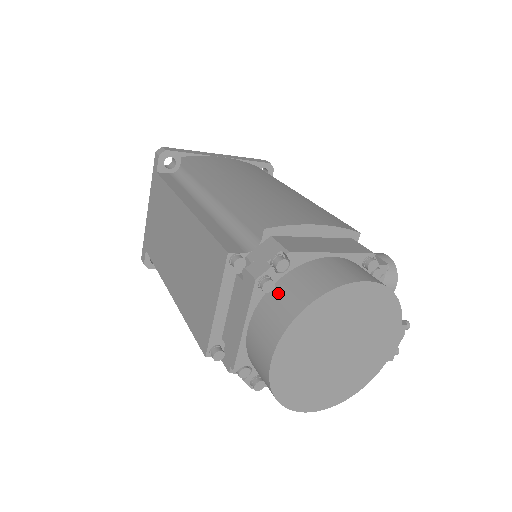
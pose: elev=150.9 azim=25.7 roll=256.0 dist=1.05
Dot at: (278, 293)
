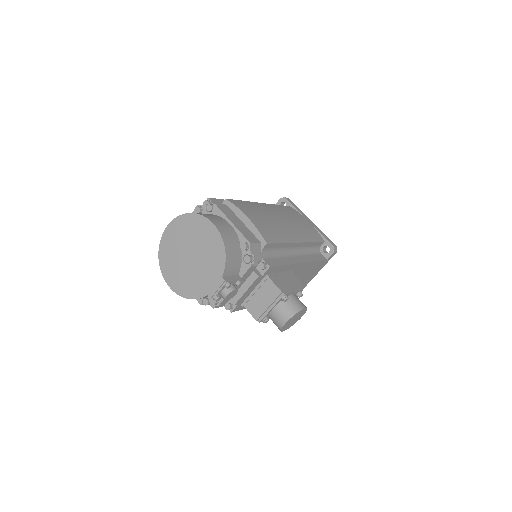
Dot at: occluded
